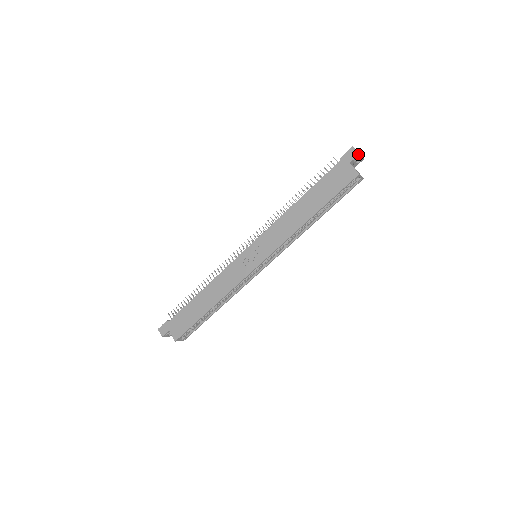
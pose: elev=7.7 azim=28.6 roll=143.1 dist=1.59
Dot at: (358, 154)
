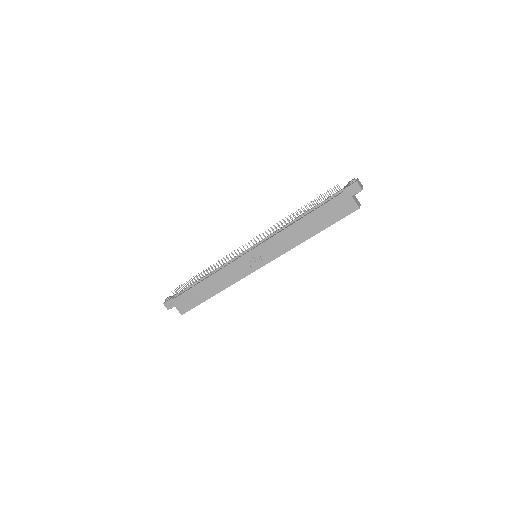
Dot at: (361, 190)
